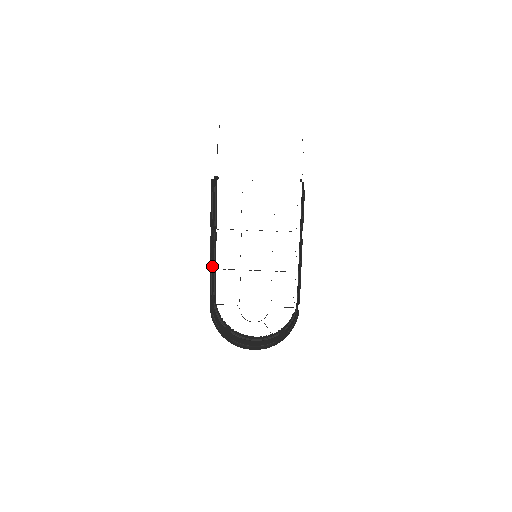
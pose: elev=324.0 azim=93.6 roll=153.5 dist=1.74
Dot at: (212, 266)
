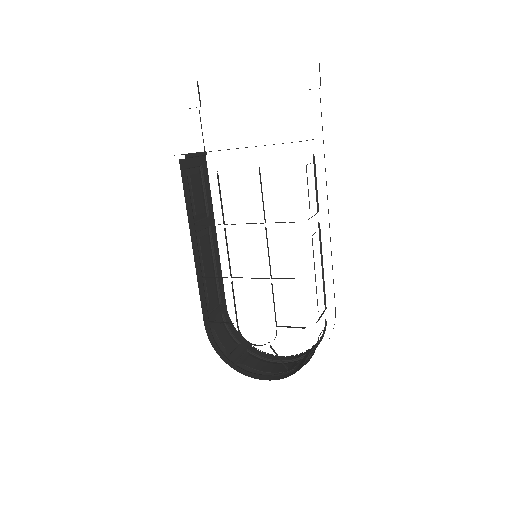
Dot at: (206, 271)
